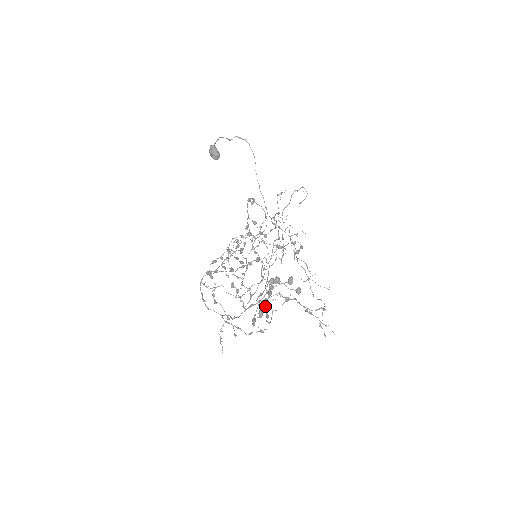
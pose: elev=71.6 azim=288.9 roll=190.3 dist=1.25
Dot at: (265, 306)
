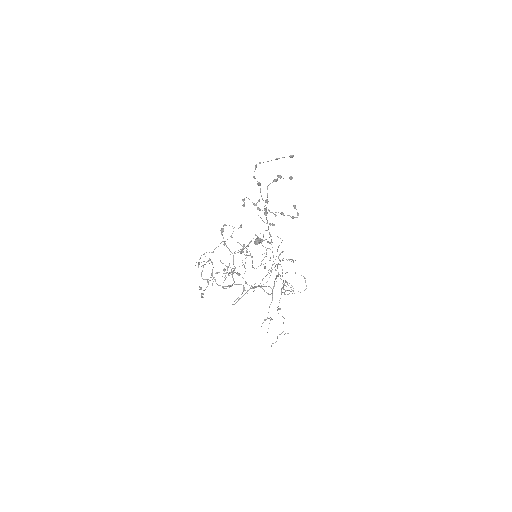
Dot at: occluded
